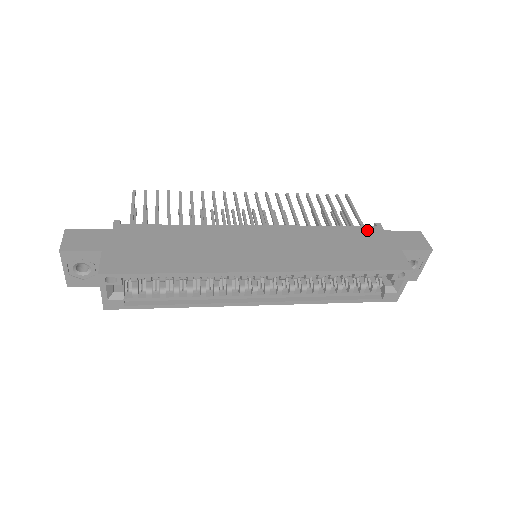
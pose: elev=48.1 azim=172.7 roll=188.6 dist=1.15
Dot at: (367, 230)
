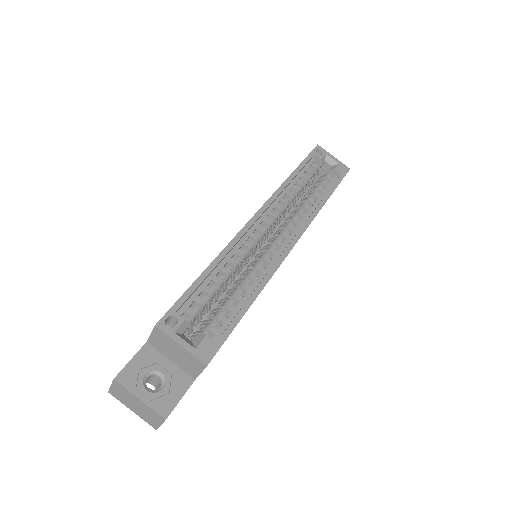
Dot at: occluded
